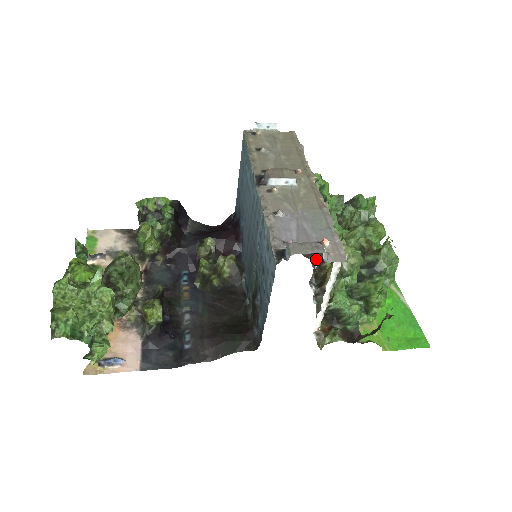
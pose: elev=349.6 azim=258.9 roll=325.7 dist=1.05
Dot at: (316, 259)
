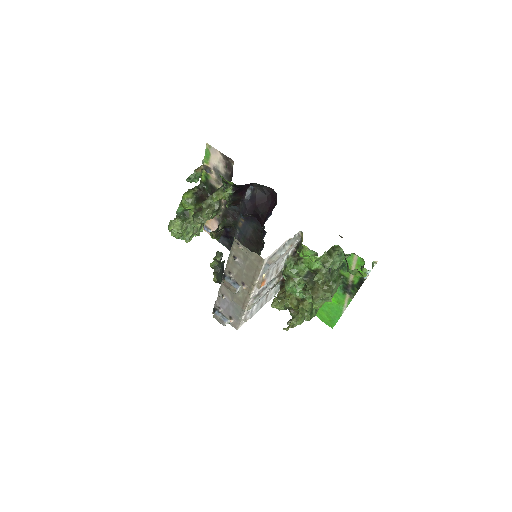
Dot at: occluded
